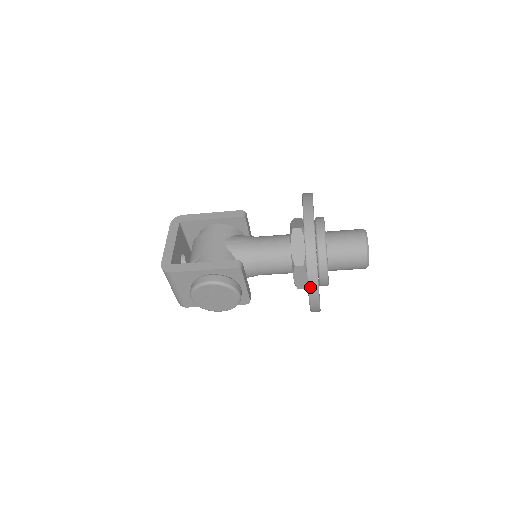
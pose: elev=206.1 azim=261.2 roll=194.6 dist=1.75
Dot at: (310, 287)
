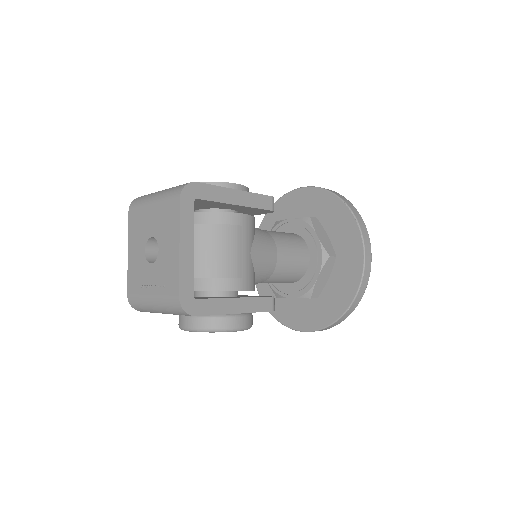
Dot at: occluded
